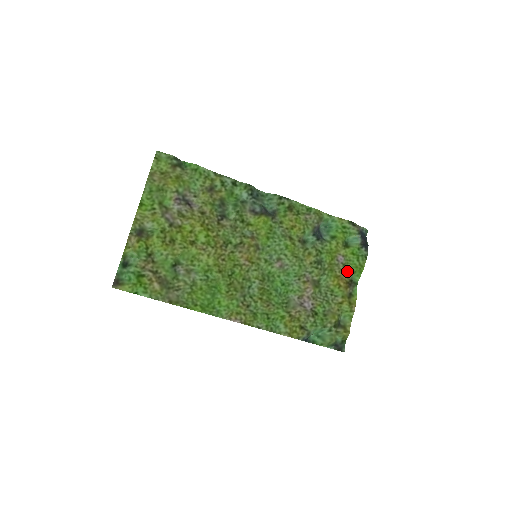
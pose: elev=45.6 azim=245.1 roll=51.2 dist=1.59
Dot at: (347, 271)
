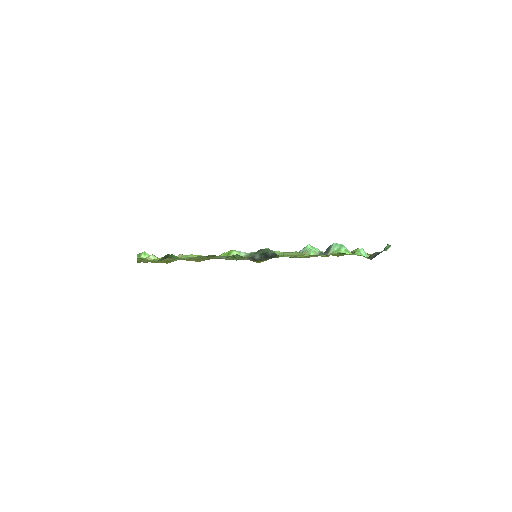
Dot at: occluded
